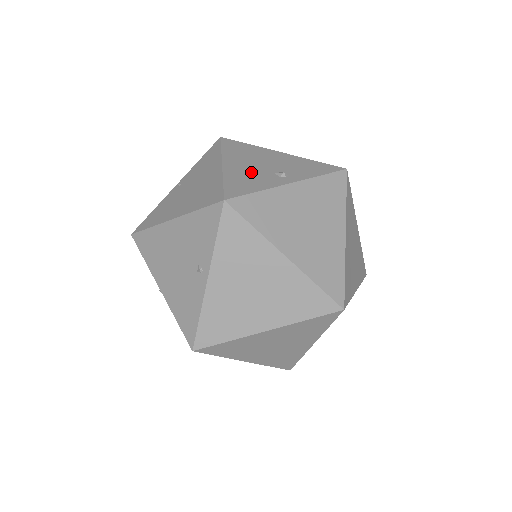
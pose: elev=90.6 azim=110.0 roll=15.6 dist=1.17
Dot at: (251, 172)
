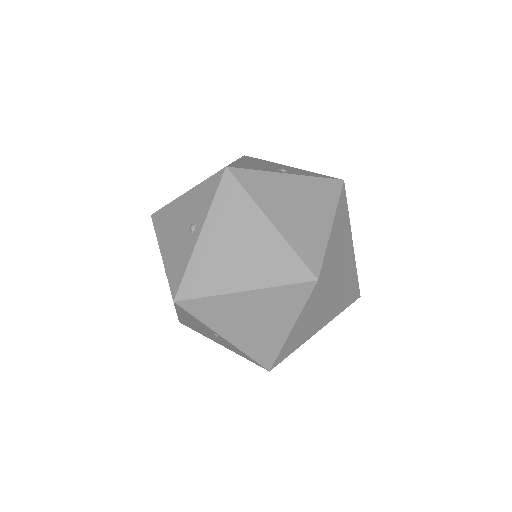
Dot at: (176, 246)
